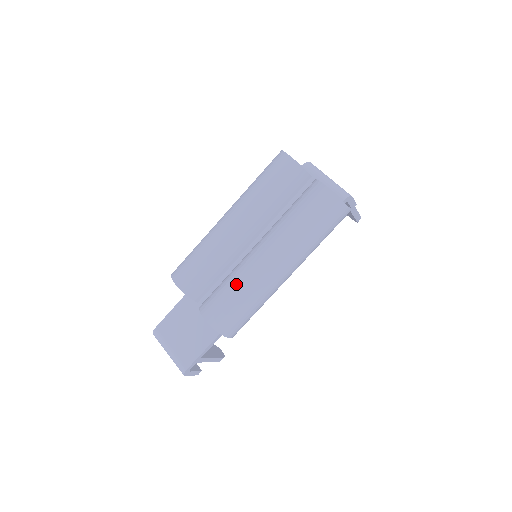
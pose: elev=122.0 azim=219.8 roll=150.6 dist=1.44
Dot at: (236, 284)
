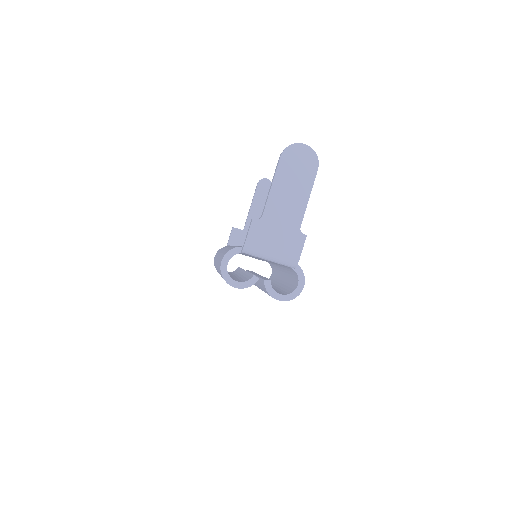
Dot at: occluded
